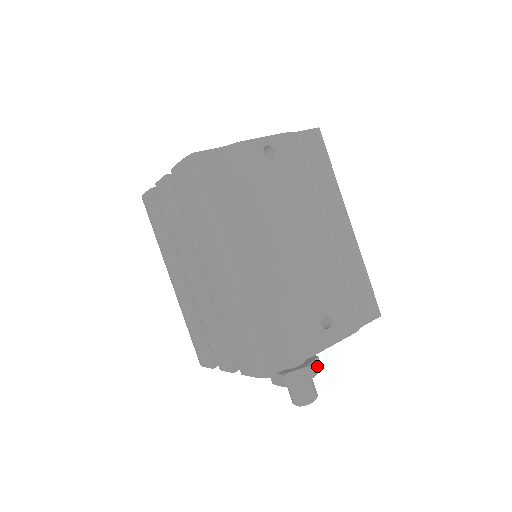
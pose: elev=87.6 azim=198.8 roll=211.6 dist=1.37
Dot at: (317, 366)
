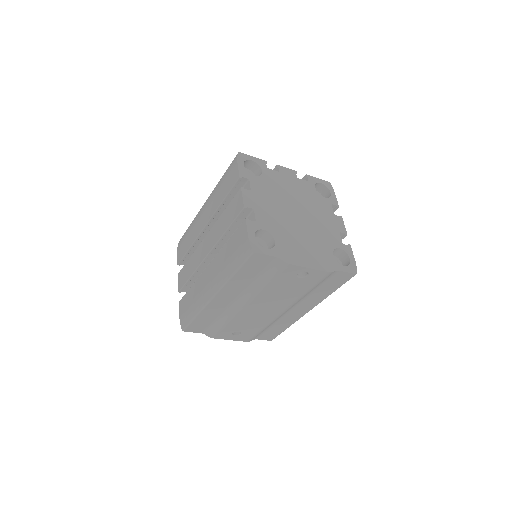
Dot at: occluded
